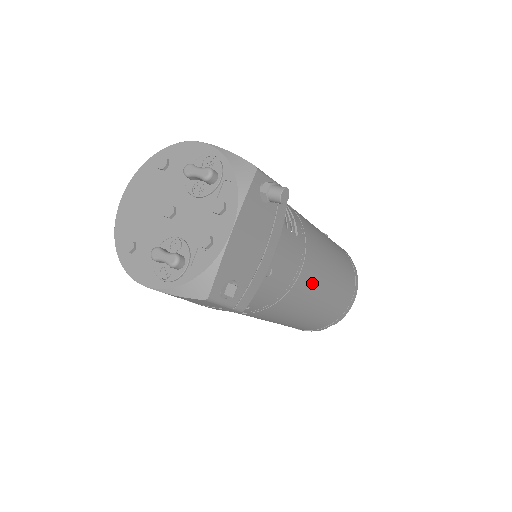
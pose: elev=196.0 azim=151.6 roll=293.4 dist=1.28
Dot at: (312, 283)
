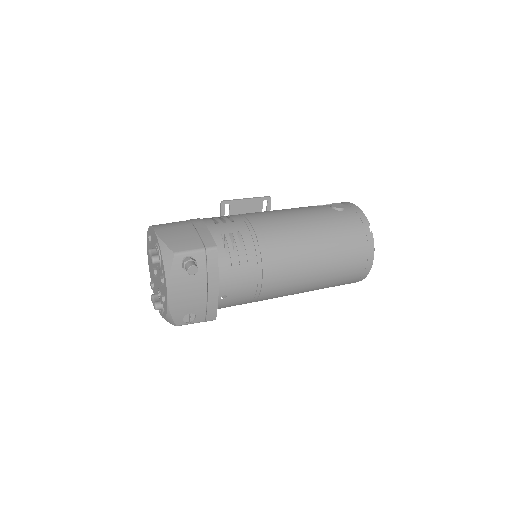
Dot at: (286, 281)
